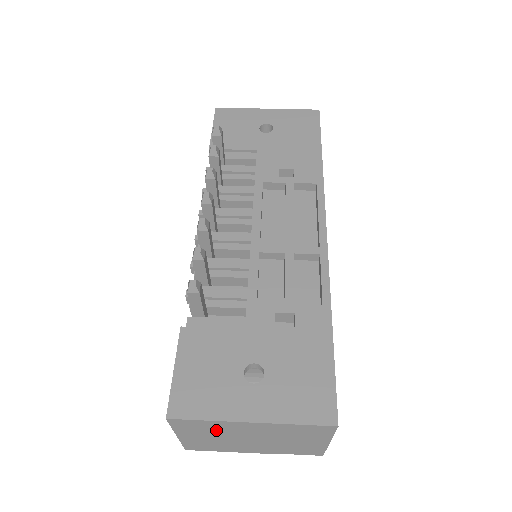
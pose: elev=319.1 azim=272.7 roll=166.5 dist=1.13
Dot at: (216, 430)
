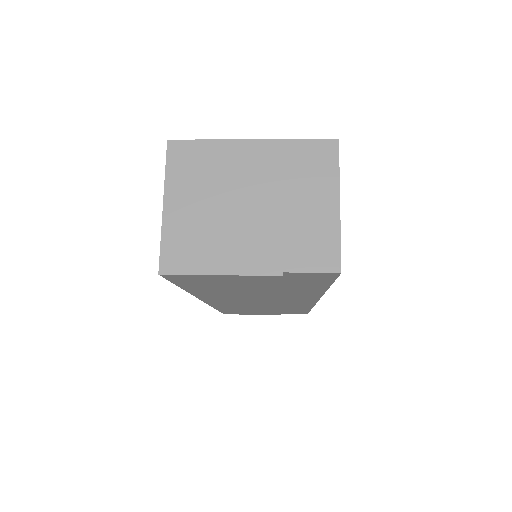
Dot at: (212, 173)
